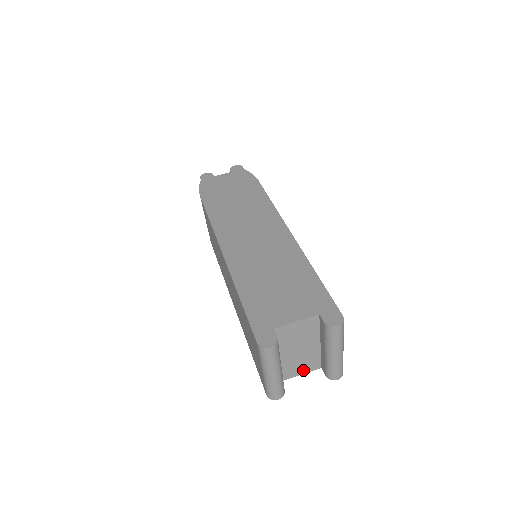
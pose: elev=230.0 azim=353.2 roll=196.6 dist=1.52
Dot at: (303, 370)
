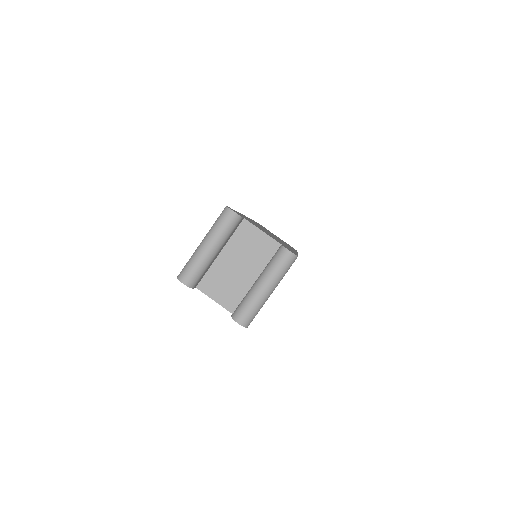
Dot at: (220, 297)
